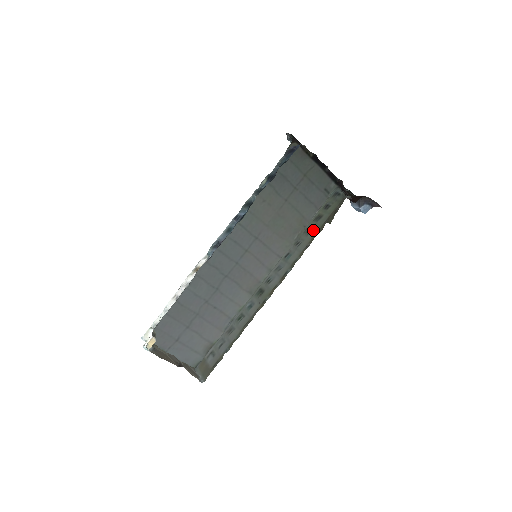
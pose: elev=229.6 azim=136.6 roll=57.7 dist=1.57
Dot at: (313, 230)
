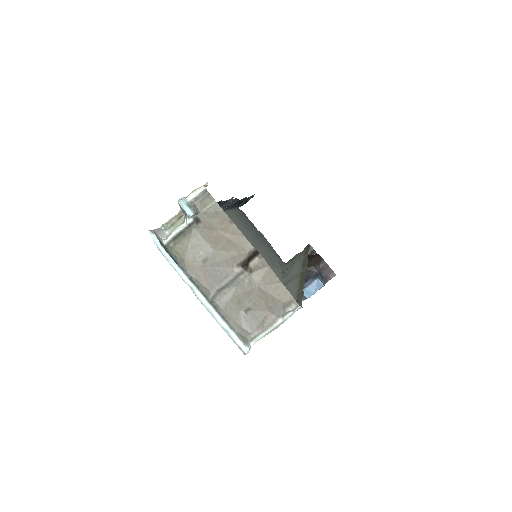
Dot at: (297, 260)
